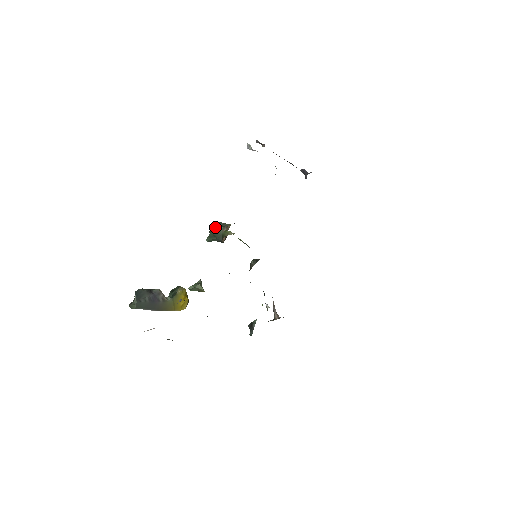
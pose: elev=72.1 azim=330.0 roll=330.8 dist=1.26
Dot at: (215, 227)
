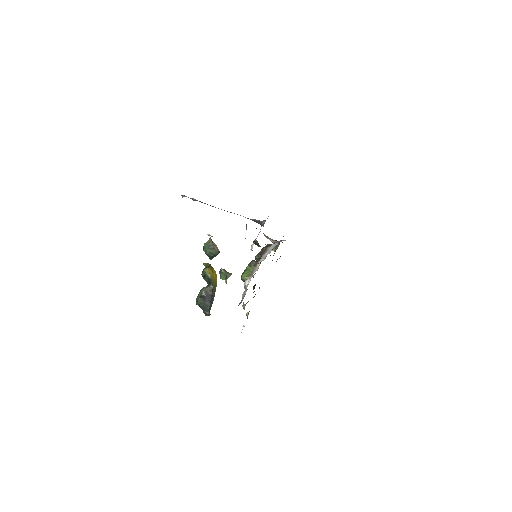
Dot at: (210, 253)
